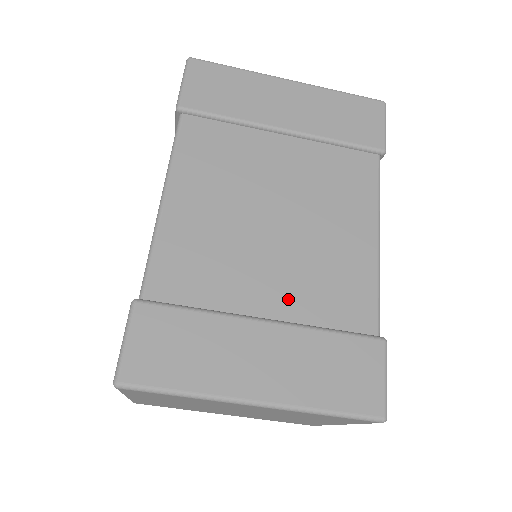
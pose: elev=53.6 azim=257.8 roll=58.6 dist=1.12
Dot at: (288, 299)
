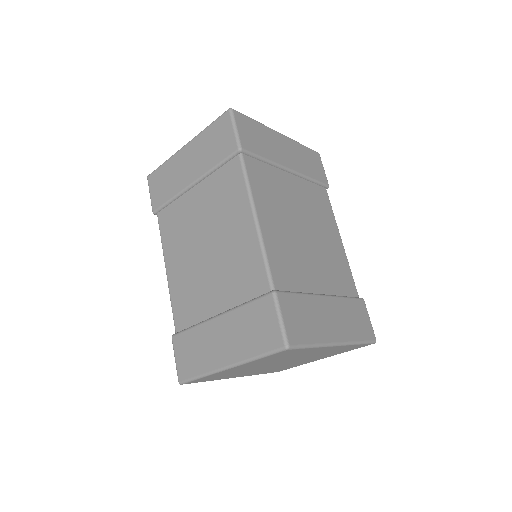
Dot at: (326, 281)
